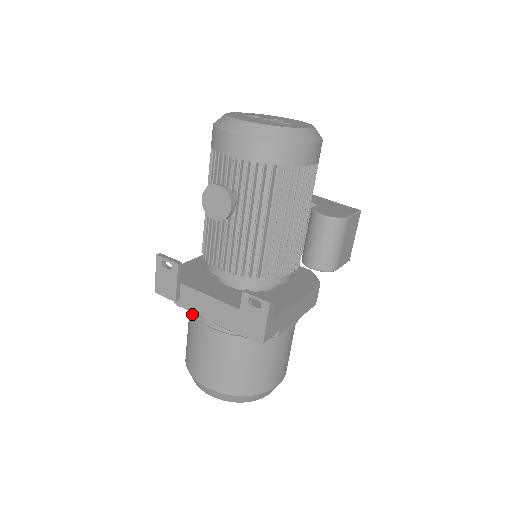
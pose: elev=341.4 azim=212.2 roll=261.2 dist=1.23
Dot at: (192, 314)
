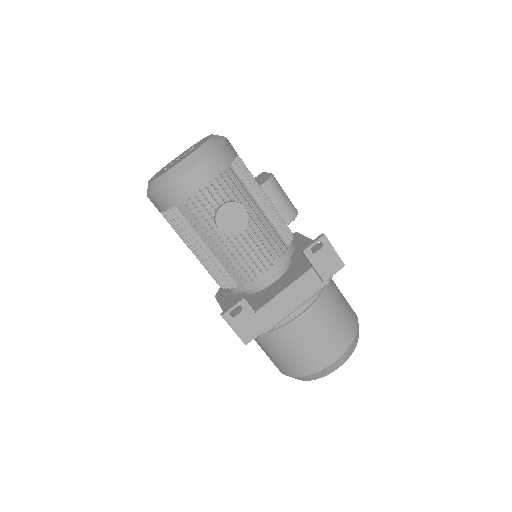
Dot at: (276, 331)
